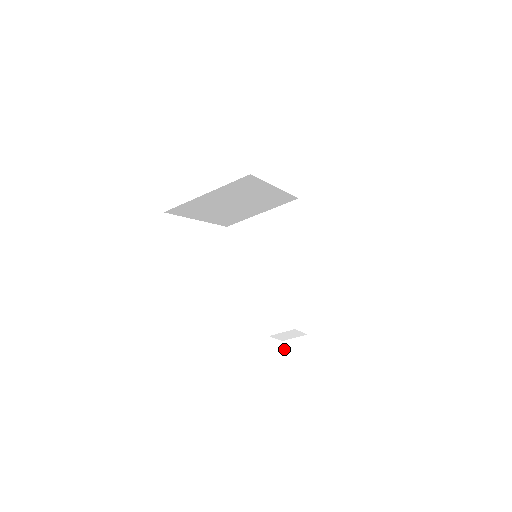
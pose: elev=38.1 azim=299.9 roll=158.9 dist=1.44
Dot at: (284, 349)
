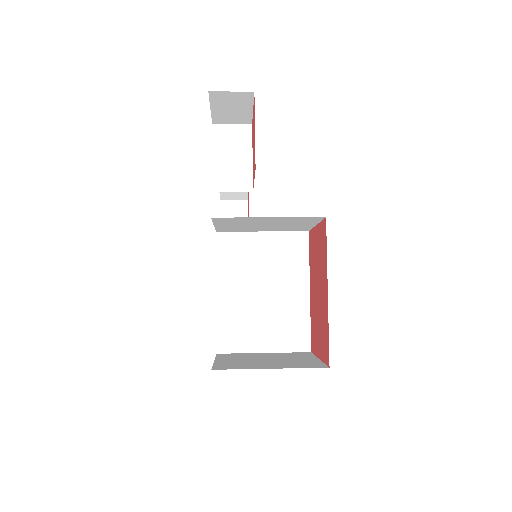
Dot at: occluded
